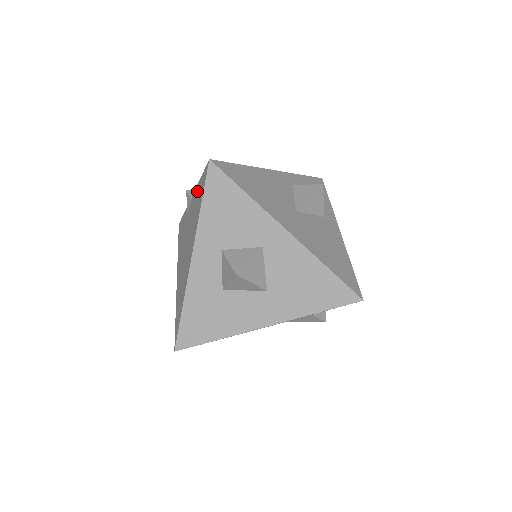
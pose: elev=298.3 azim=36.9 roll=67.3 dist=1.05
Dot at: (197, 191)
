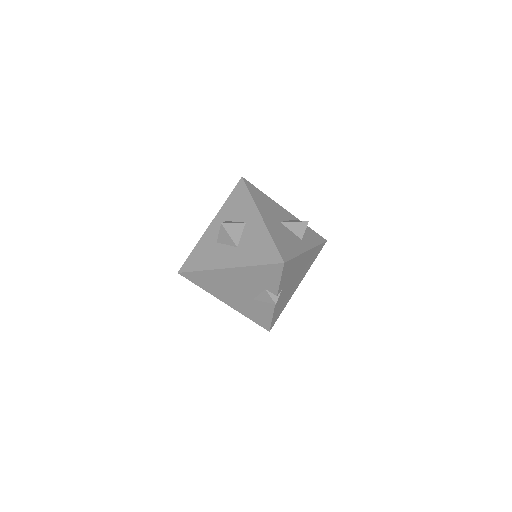
Dot at: occluded
